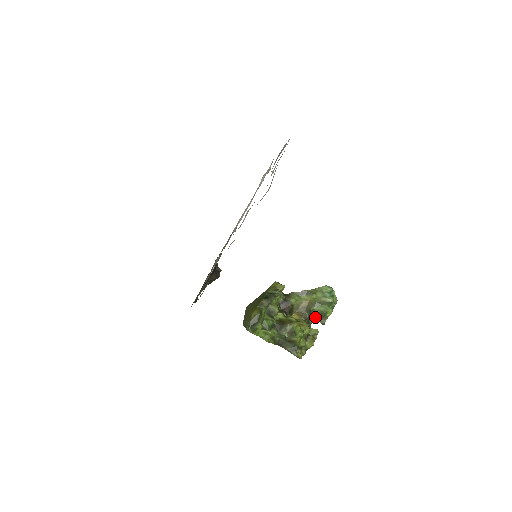
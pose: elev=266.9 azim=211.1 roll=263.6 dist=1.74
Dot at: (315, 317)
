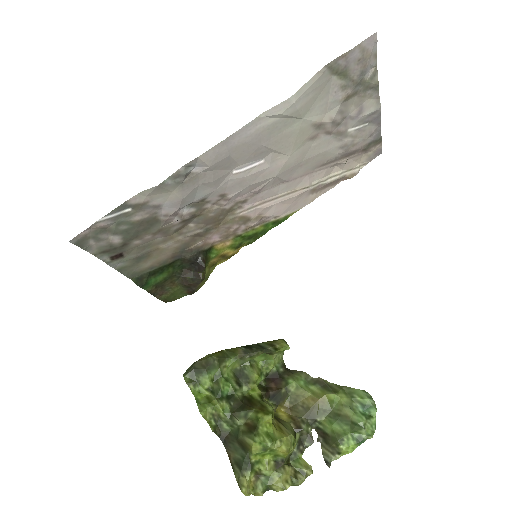
Dot at: (318, 439)
